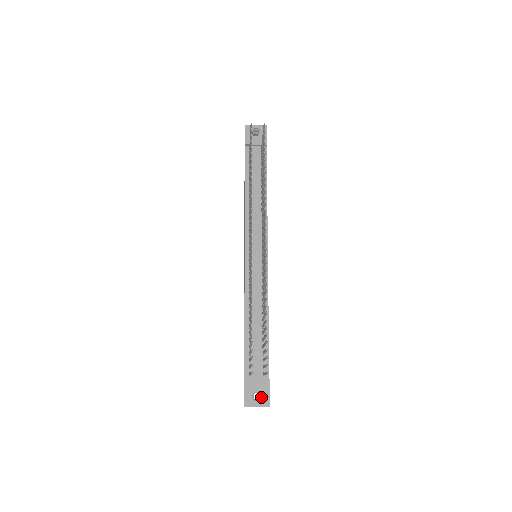
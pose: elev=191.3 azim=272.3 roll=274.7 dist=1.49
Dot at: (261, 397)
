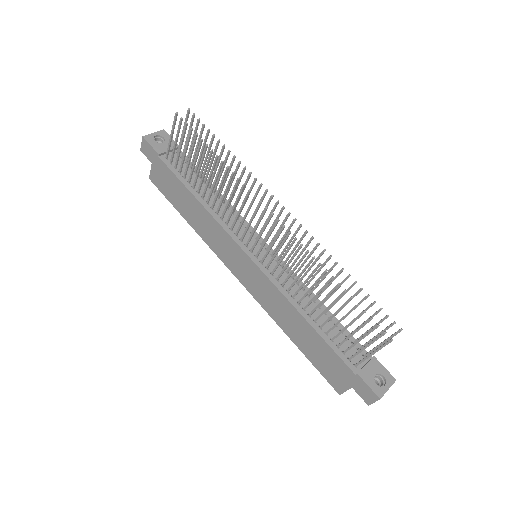
Dot at: (382, 378)
